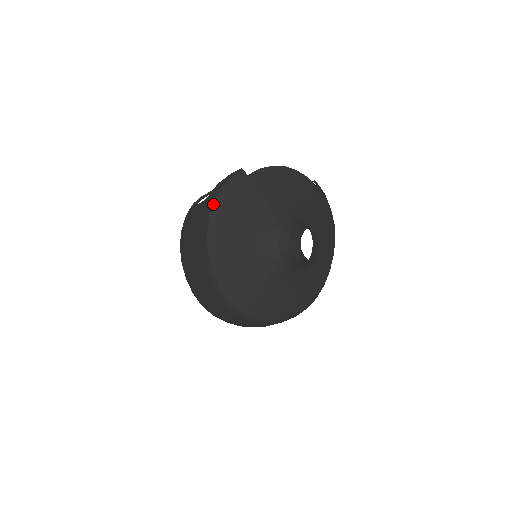
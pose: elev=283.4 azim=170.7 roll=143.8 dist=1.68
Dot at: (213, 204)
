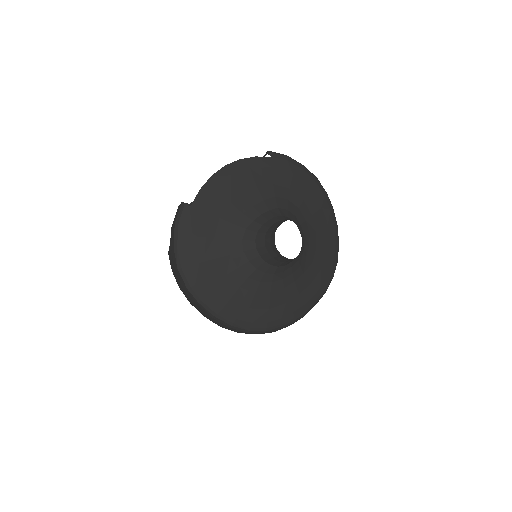
Dot at: (175, 257)
